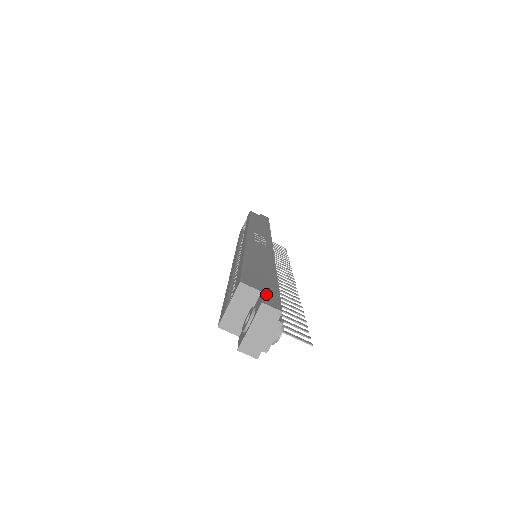
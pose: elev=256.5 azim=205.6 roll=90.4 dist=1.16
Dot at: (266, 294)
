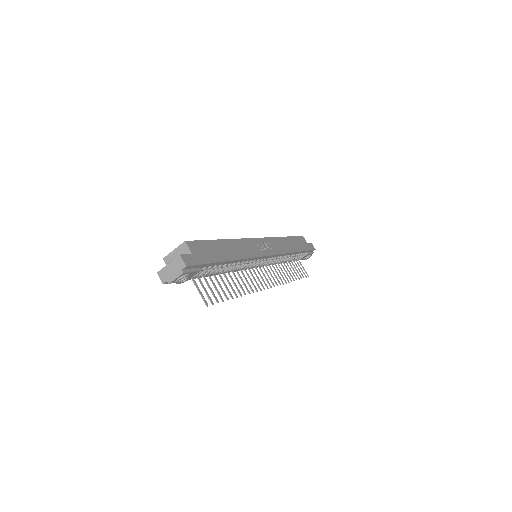
Dot at: (193, 256)
